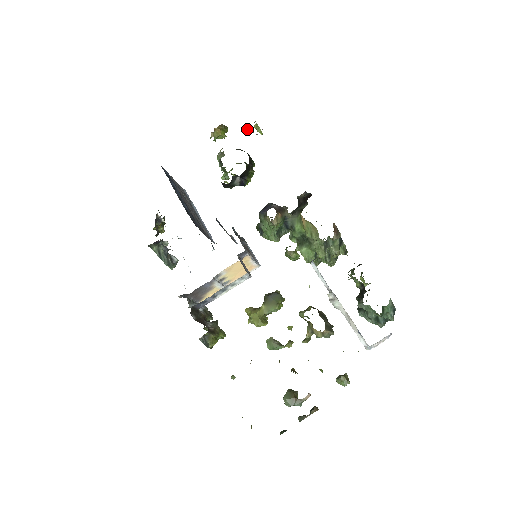
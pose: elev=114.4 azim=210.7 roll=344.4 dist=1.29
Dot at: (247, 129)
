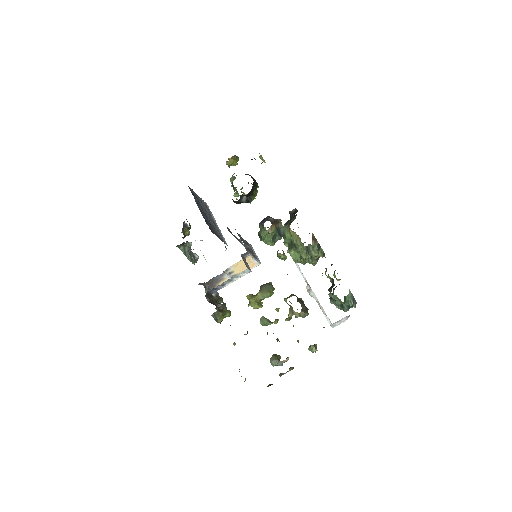
Dot at: occluded
